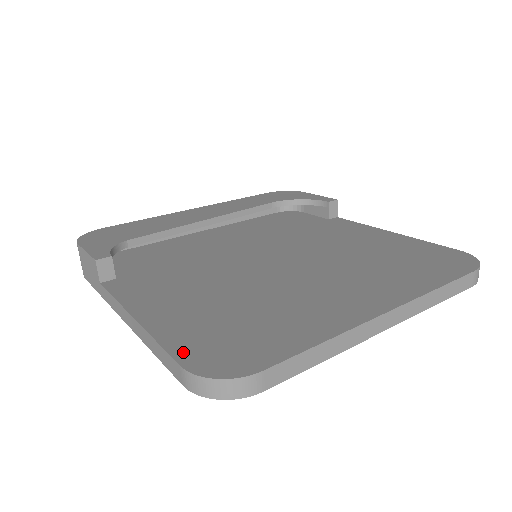
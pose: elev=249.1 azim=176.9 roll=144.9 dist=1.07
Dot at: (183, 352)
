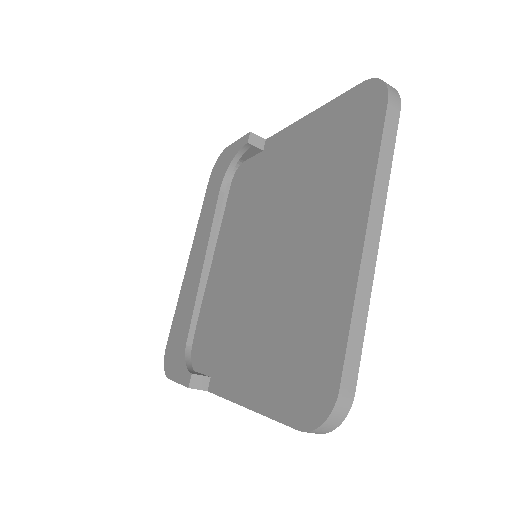
Dot at: (290, 415)
